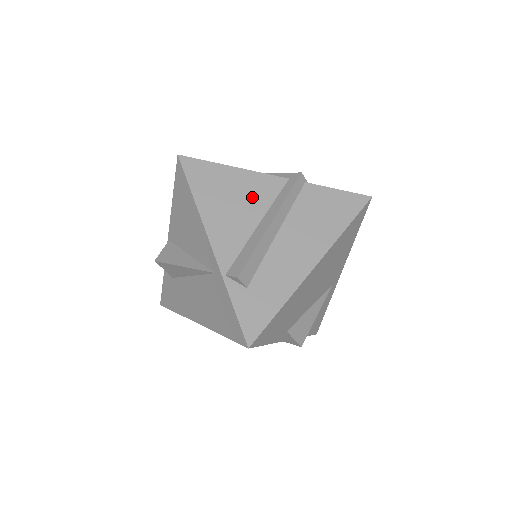
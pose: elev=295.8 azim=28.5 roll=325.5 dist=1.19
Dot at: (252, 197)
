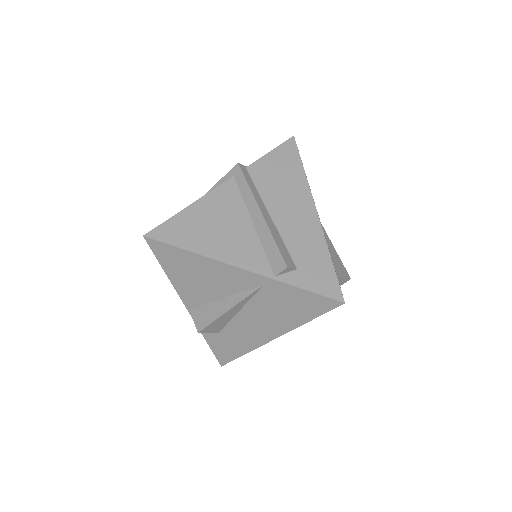
Dot at: (227, 211)
